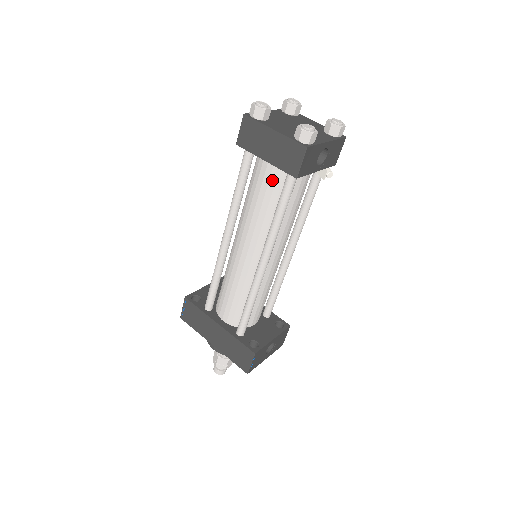
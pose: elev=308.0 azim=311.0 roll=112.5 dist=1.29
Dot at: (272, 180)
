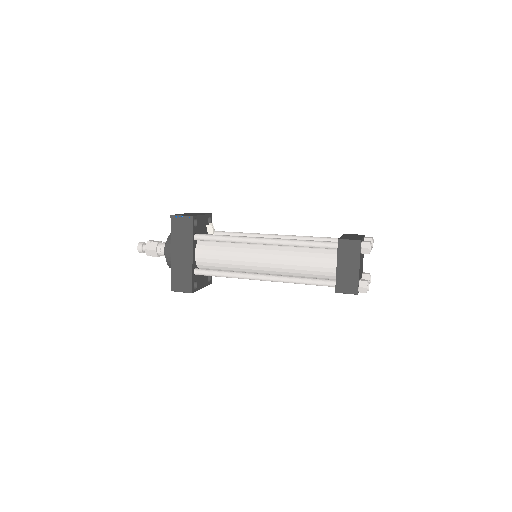
Dot at: (324, 269)
